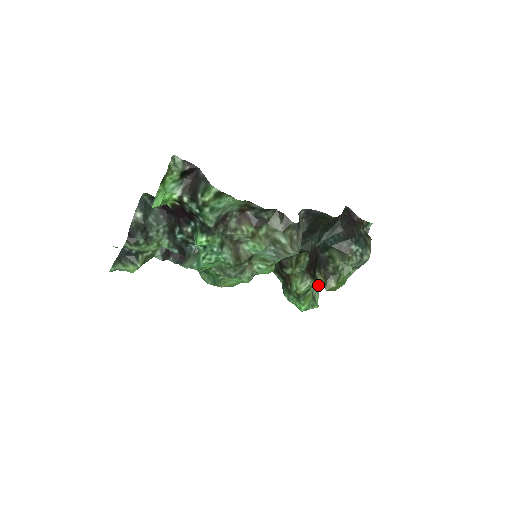
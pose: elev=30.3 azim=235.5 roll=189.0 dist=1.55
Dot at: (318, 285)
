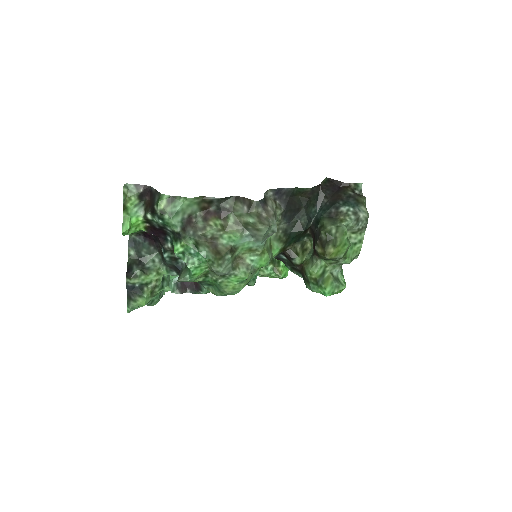
Dot at: (329, 262)
